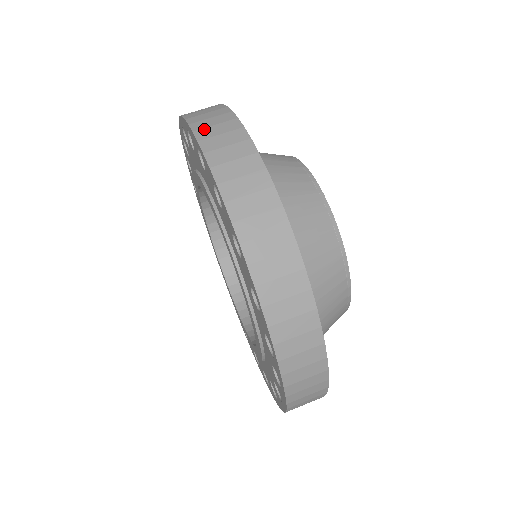
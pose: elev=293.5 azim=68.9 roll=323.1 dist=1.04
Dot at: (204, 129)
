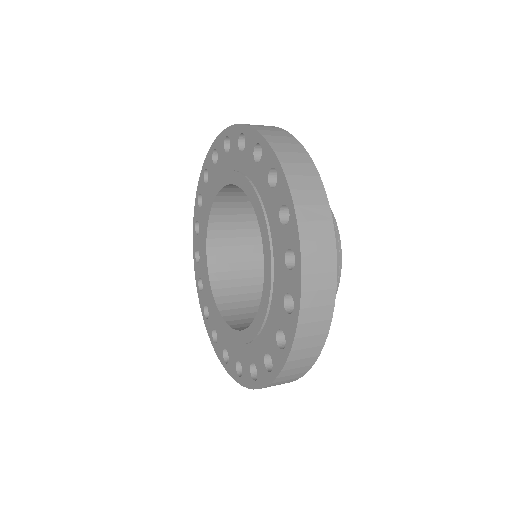
Dot at: occluded
